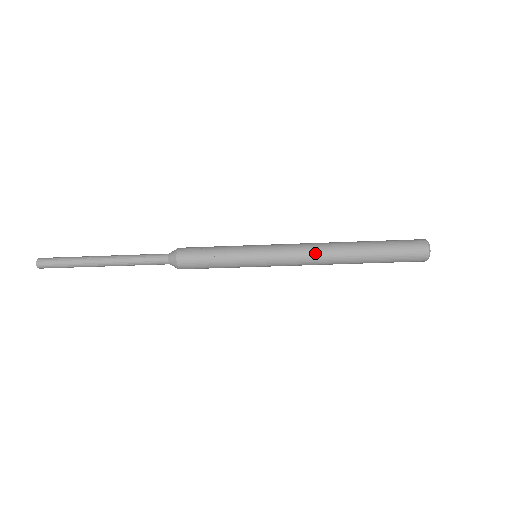
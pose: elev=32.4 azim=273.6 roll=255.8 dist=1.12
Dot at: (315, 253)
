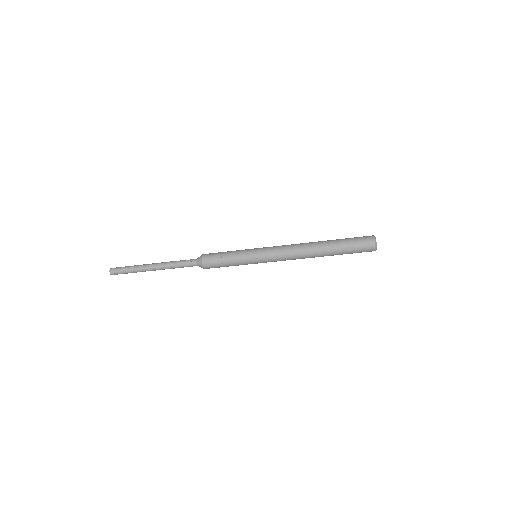
Dot at: (296, 256)
